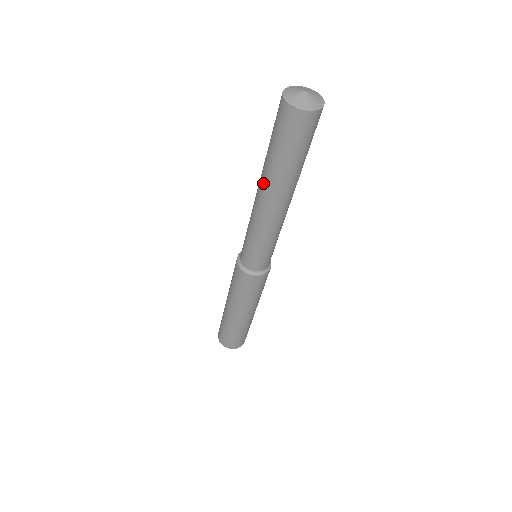
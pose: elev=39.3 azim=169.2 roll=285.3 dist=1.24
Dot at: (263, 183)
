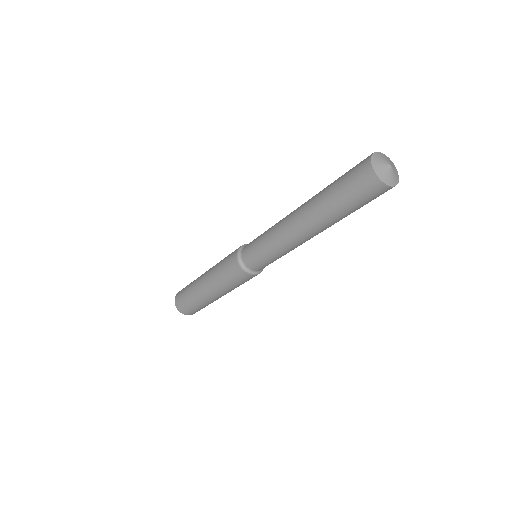
Dot at: (313, 222)
